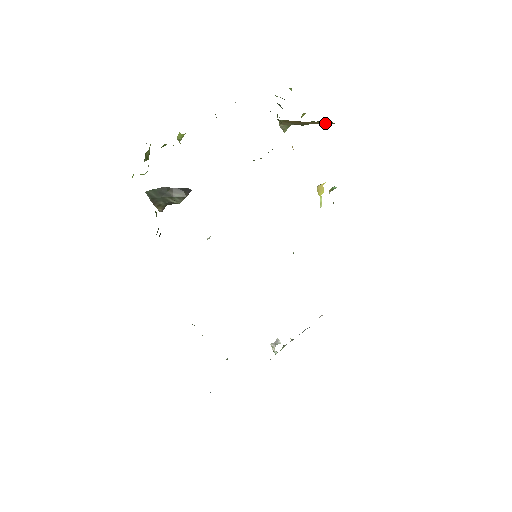
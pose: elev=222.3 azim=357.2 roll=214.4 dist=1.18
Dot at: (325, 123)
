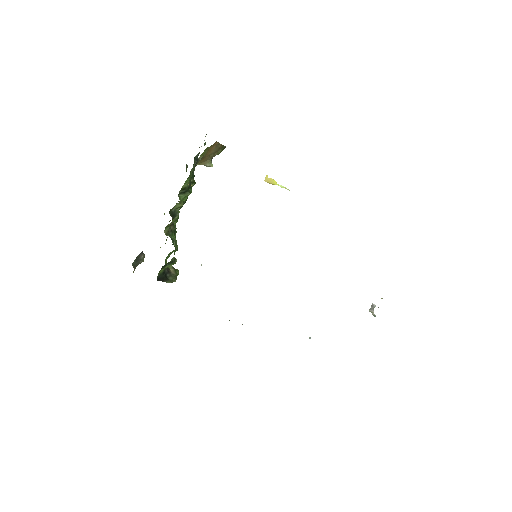
Dot at: (217, 146)
